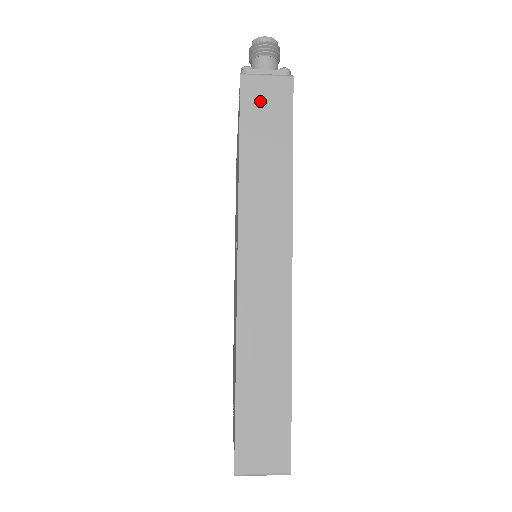
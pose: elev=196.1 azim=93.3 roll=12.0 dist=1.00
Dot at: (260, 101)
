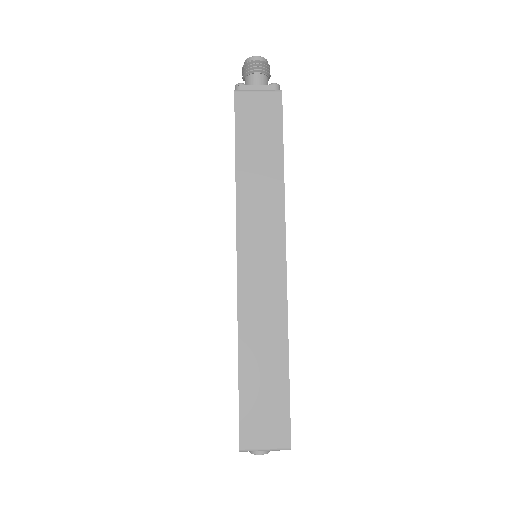
Dot at: (253, 114)
